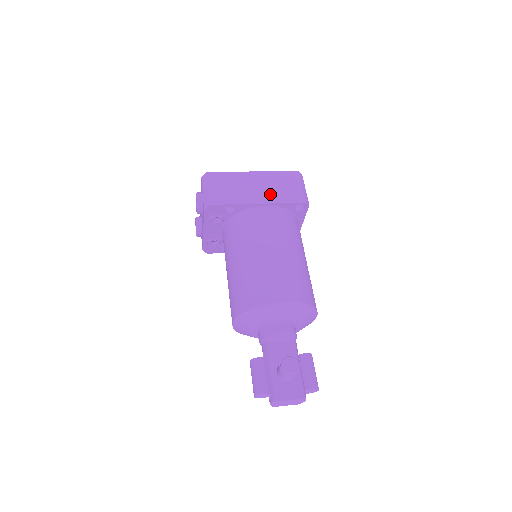
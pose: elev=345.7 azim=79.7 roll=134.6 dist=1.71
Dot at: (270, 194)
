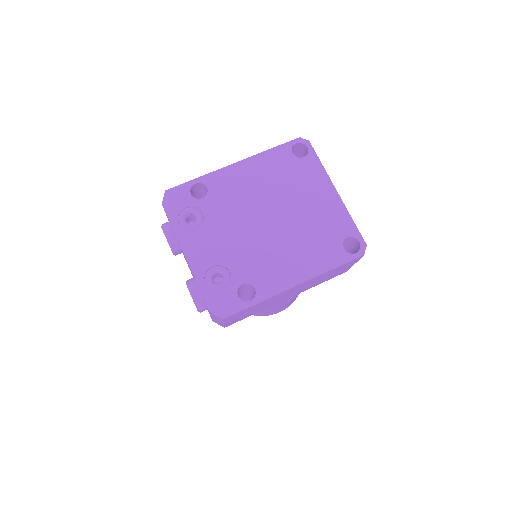
Dot at: (307, 288)
